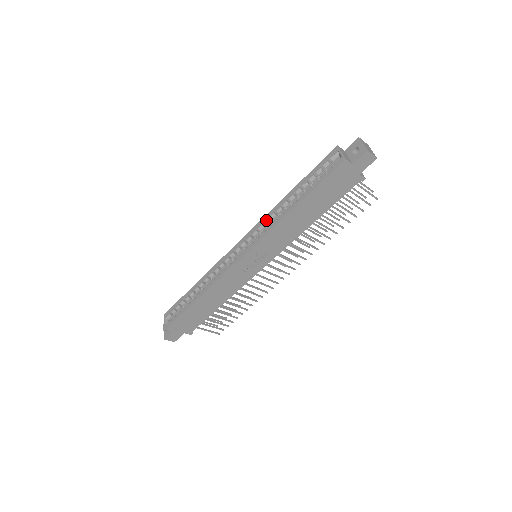
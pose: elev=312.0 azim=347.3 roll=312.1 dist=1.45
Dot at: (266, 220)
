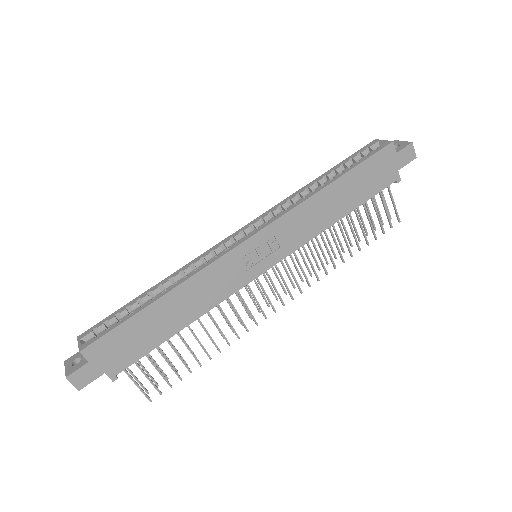
Dot at: (285, 203)
